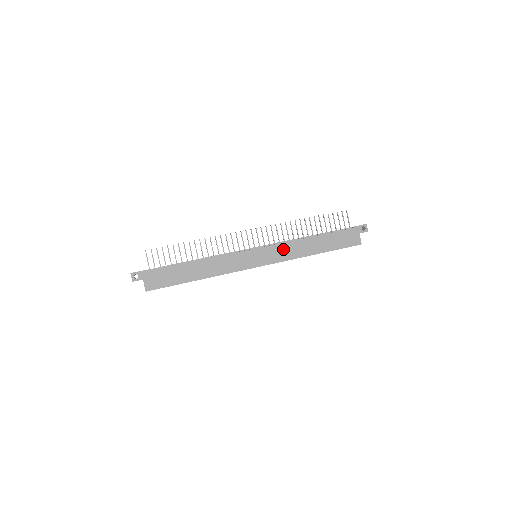
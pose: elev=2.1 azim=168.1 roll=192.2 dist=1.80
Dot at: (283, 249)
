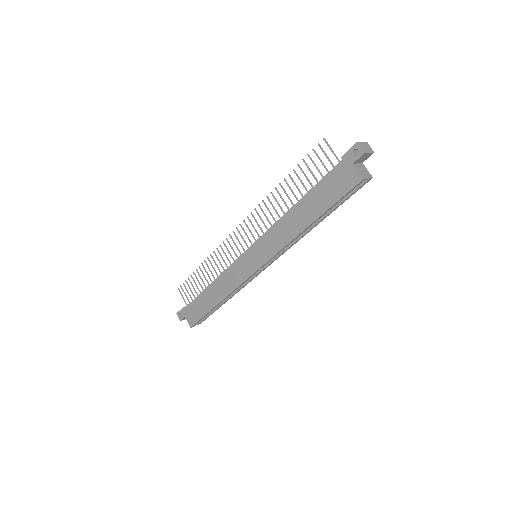
Dot at: (271, 237)
